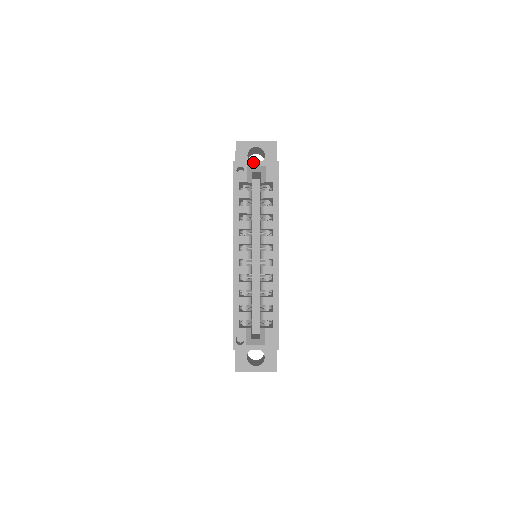
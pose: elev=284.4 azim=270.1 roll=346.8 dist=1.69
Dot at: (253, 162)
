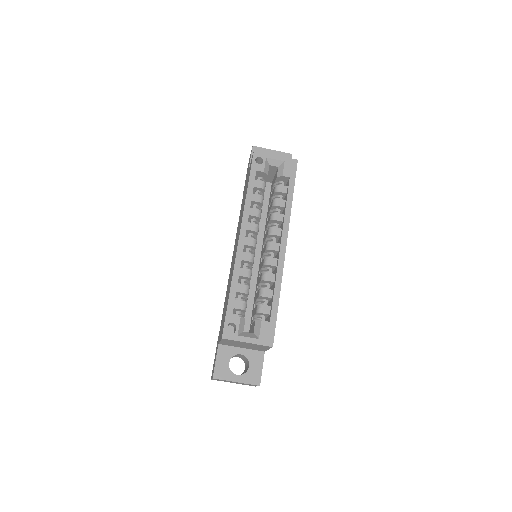
Dot at: (273, 155)
